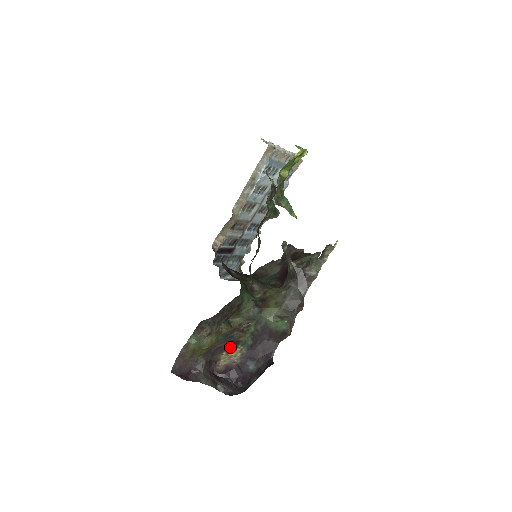
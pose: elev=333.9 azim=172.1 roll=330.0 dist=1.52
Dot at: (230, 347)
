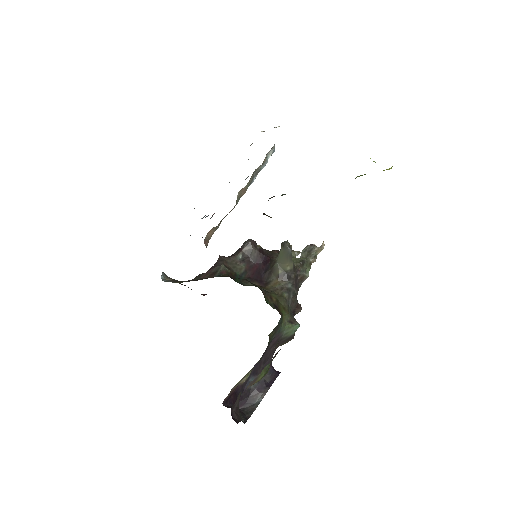
Dot at: occluded
